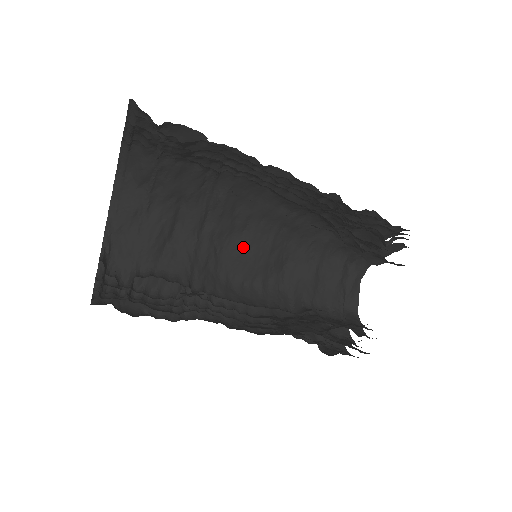
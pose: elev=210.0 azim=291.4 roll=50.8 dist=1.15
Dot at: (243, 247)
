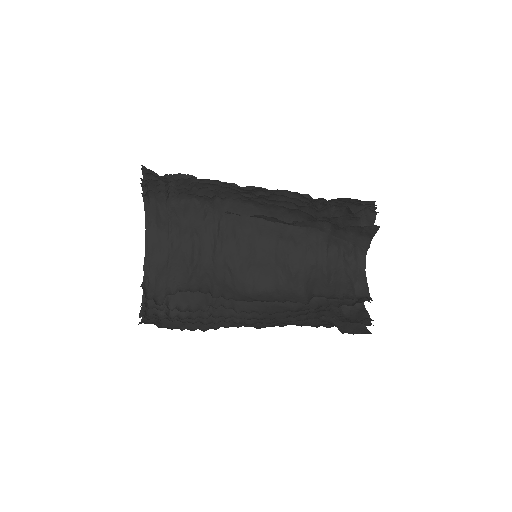
Dot at: (252, 262)
